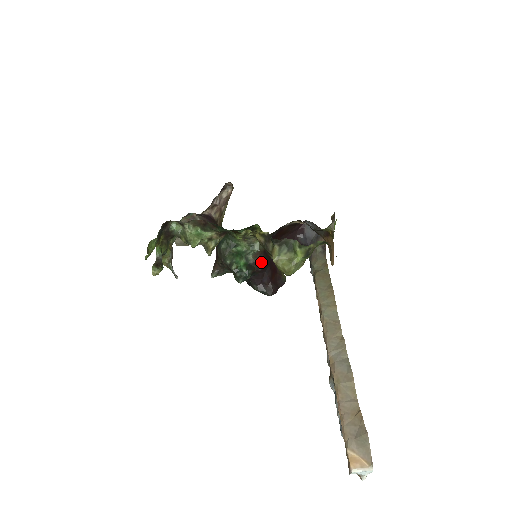
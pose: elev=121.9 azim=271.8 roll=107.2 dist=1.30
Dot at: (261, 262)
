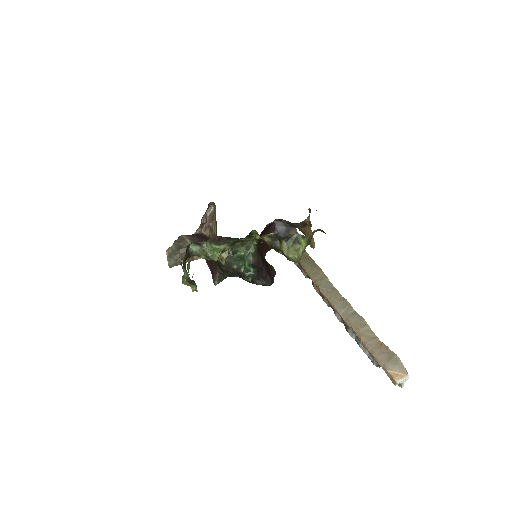
Dot at: (260, 260)
